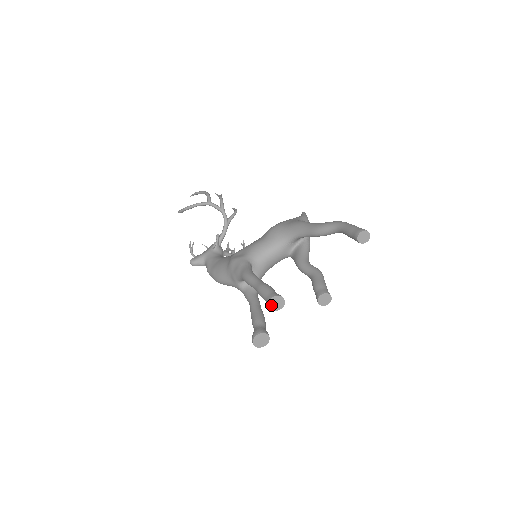
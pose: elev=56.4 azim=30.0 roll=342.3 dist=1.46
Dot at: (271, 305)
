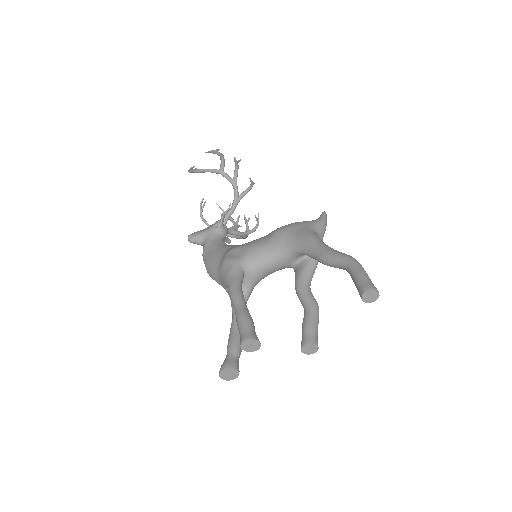
Dot at: (244, 346)
